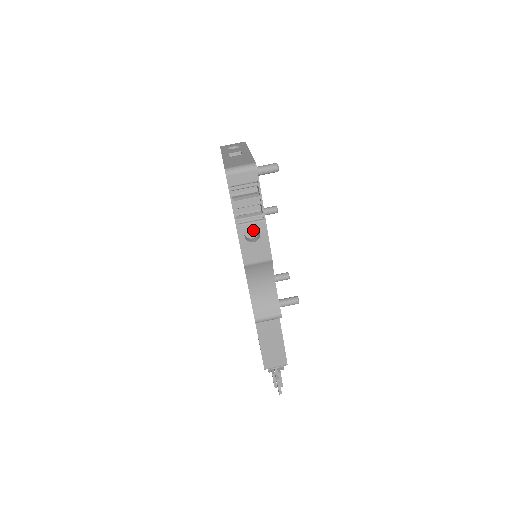
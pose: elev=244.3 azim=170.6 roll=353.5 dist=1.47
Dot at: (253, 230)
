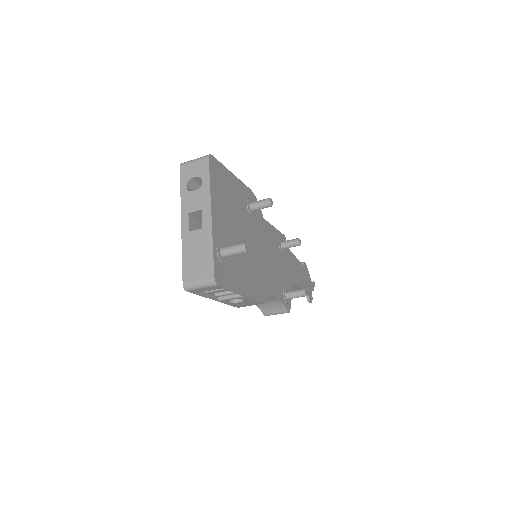
Dot at: occluded
